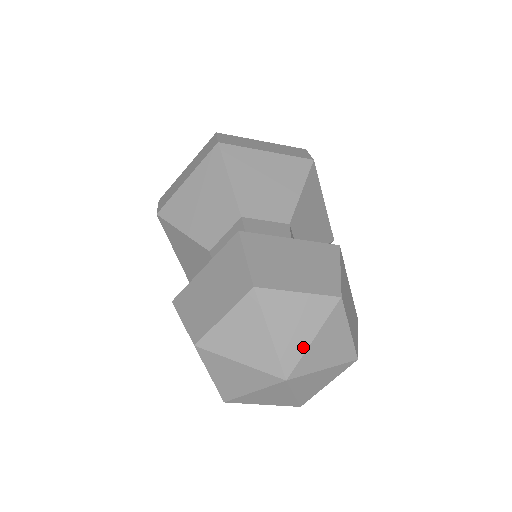
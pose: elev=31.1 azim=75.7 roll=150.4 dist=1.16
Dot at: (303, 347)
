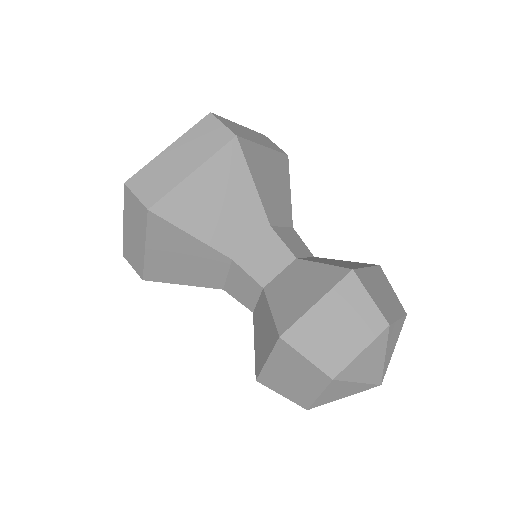
Dot at: occluded
